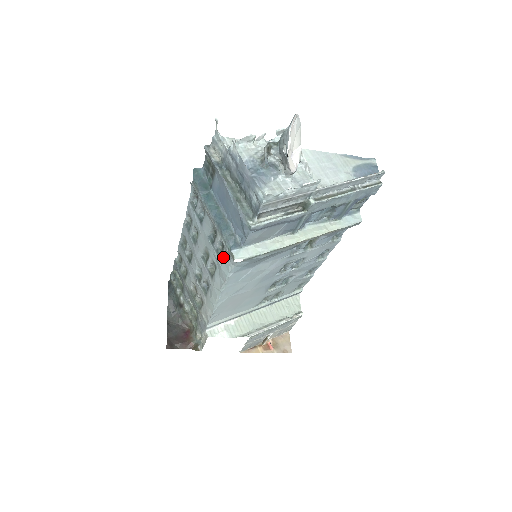
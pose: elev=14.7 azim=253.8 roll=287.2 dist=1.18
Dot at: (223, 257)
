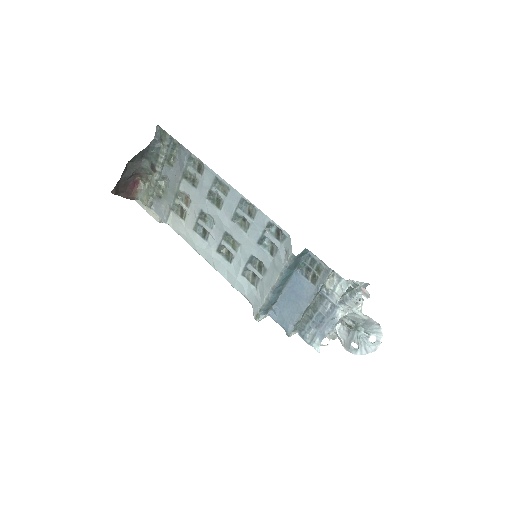
Dot at: (247, 284)
